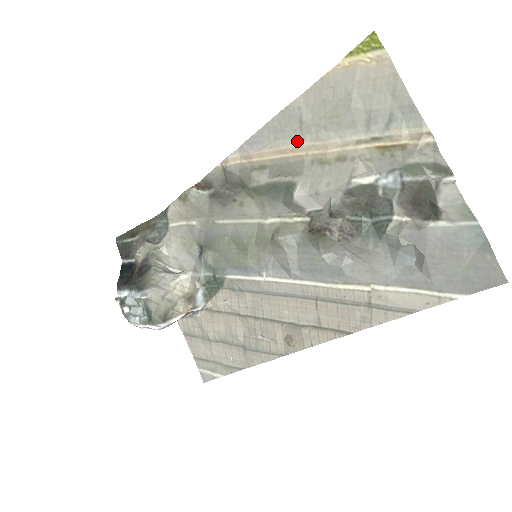
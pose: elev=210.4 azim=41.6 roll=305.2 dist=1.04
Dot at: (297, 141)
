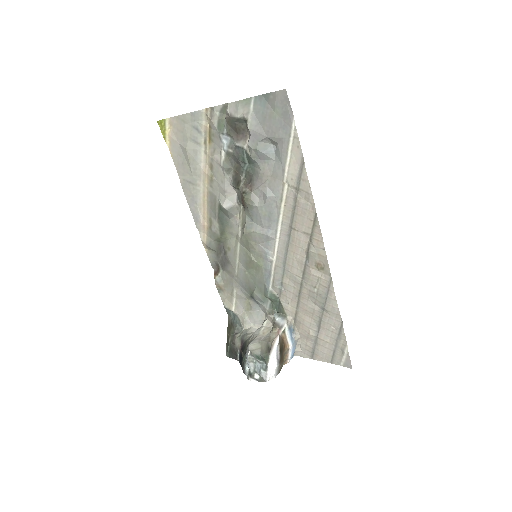
Dot at: (199, 190)
